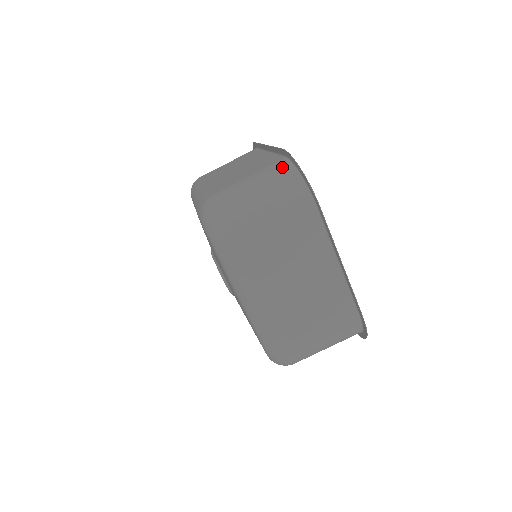
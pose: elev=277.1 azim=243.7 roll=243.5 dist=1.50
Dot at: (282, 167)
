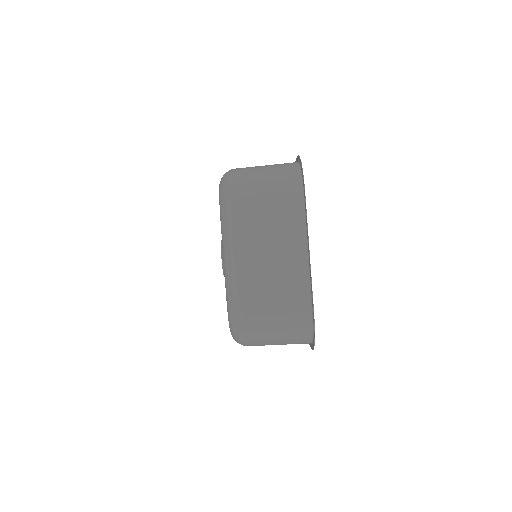
Dot at: (305, 327)
